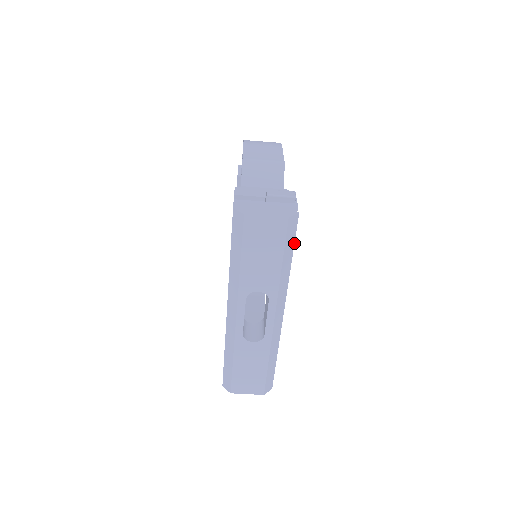
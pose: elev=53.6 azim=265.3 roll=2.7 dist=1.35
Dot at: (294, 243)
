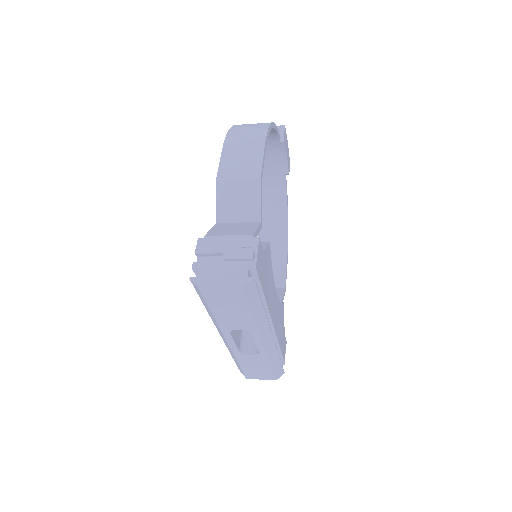
Dot at: (260, 296)
